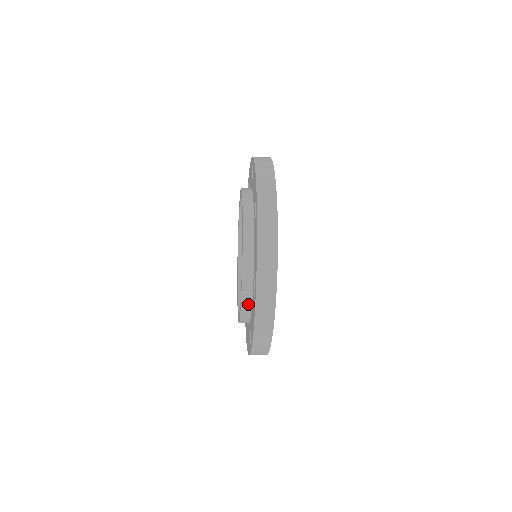
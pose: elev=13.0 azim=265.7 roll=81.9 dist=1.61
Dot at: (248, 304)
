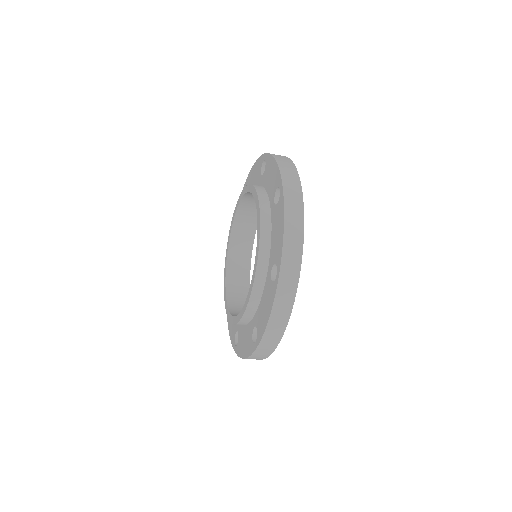
Dot at: (267, 236)
